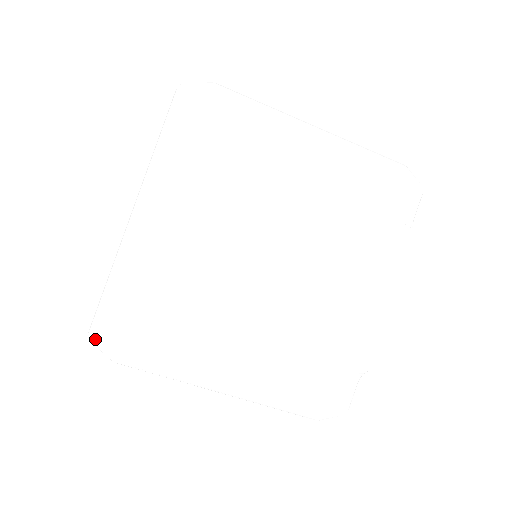
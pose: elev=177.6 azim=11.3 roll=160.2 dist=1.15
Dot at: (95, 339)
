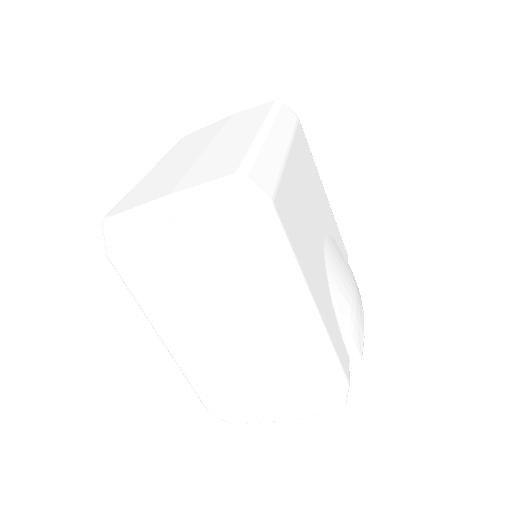
Dot at: (249, 180)
